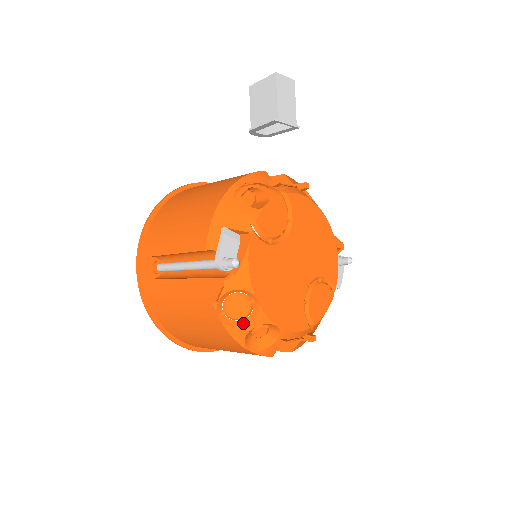
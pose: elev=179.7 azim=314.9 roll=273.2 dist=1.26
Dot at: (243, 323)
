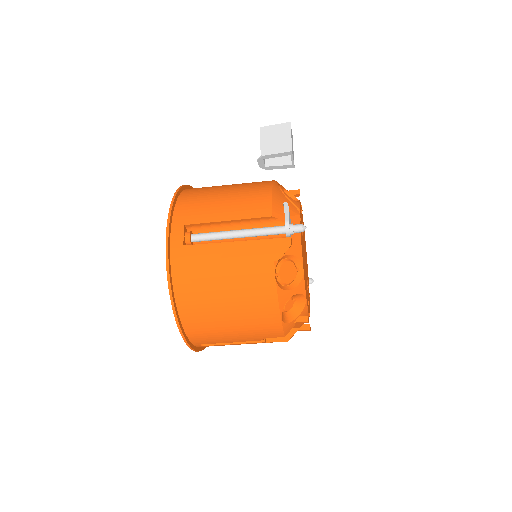
Dot at: (288, 288)
